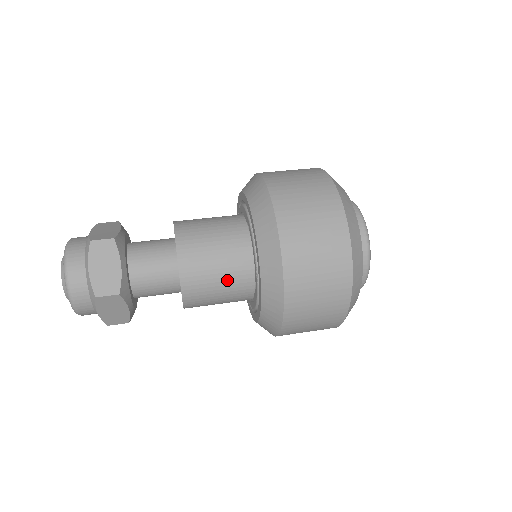
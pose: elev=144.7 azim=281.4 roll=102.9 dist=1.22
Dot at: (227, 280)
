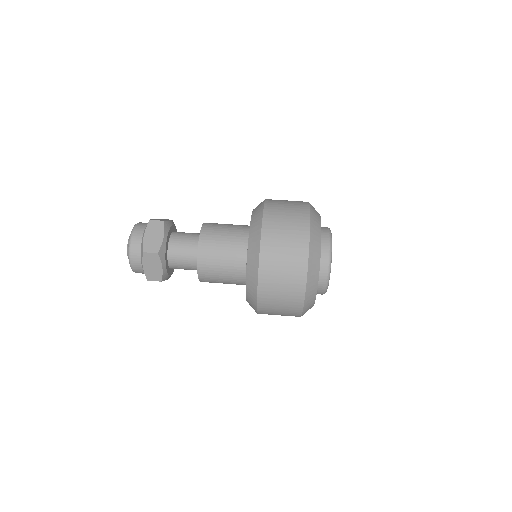
Dot at: (228, 259)
